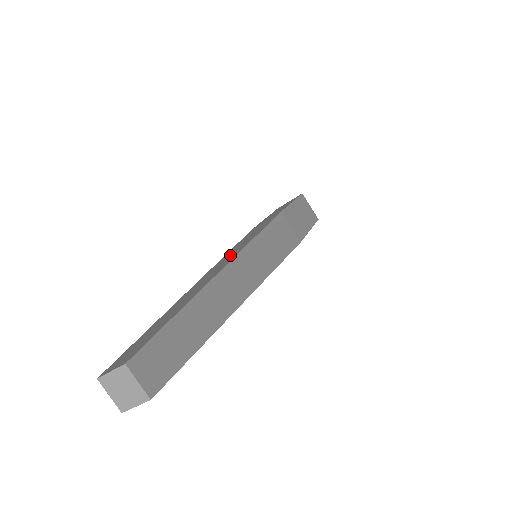
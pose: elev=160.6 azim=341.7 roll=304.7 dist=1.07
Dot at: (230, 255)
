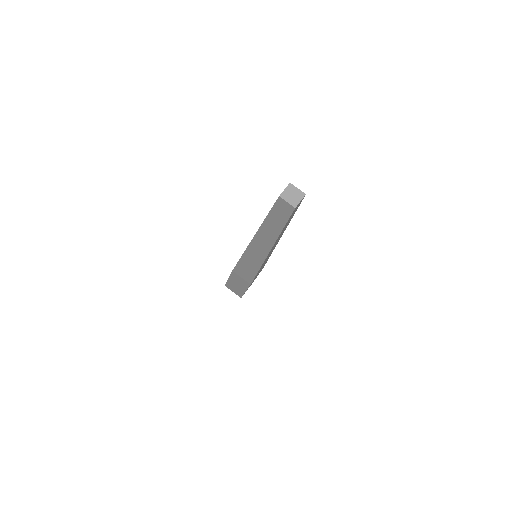
Dot at: occluded
